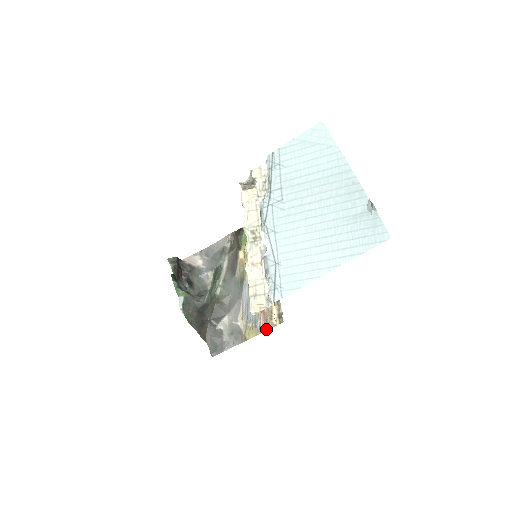
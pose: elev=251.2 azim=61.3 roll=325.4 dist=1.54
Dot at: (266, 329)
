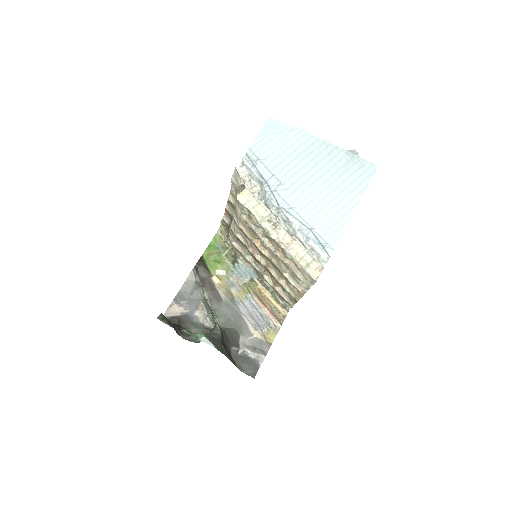
Dot at: (281, 323)
